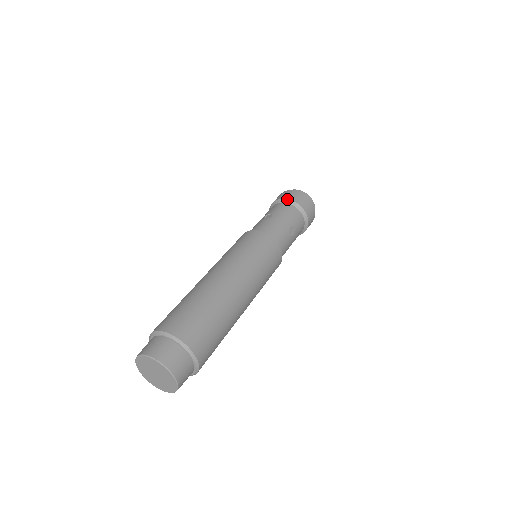
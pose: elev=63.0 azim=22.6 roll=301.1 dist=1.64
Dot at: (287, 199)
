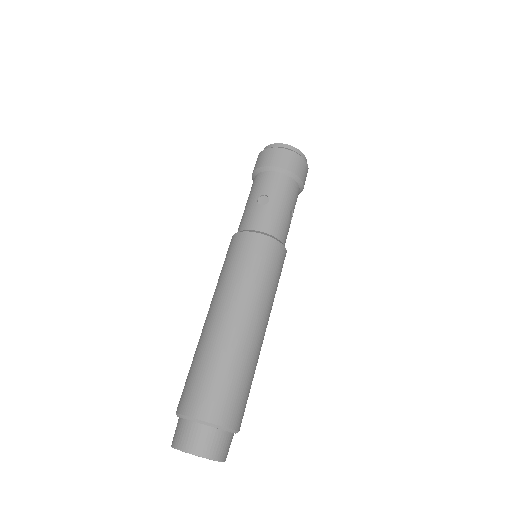
Dot at: (281, 168)
